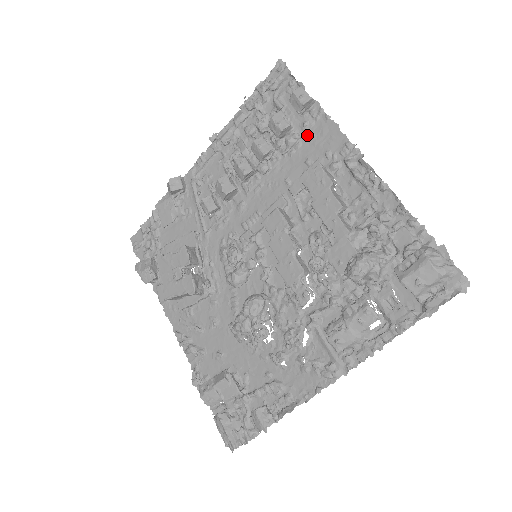
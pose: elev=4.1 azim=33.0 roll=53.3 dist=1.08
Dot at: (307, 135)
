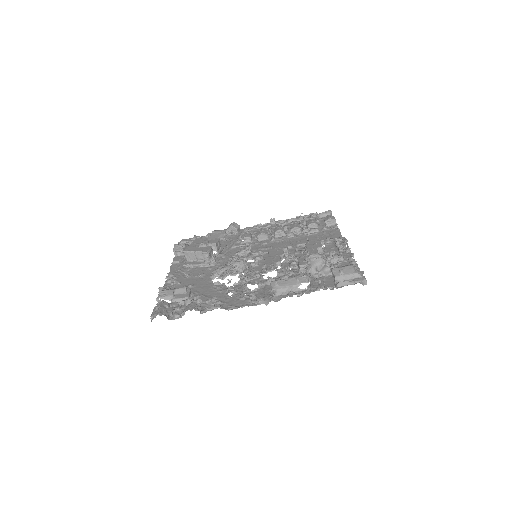
Dot at: (323, 232)
